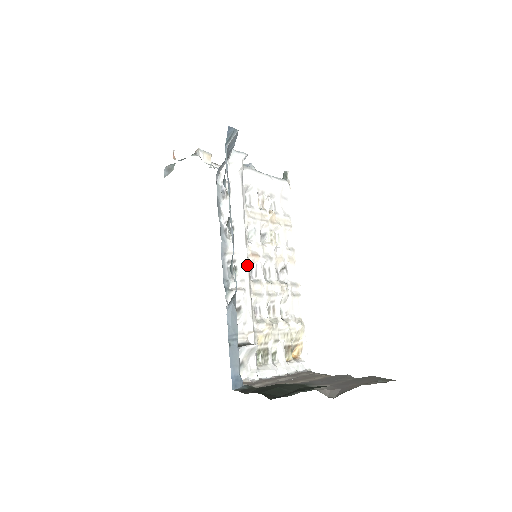
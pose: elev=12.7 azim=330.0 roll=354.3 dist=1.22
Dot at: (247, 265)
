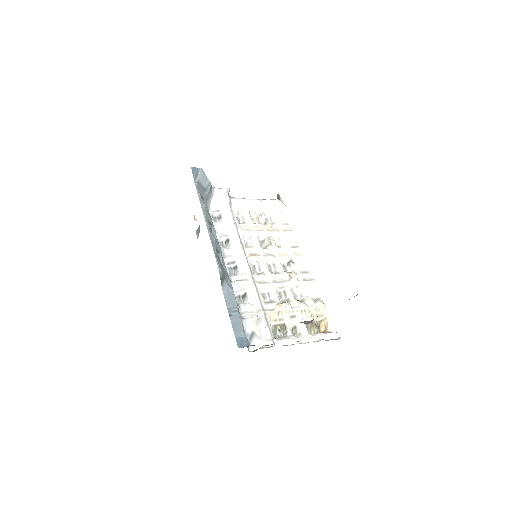
Dot at: (247, 263)
